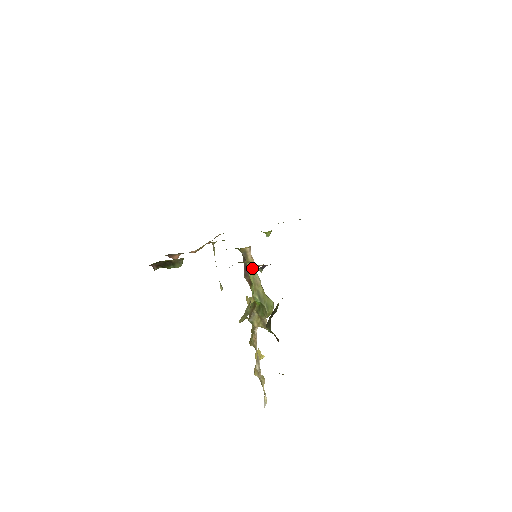
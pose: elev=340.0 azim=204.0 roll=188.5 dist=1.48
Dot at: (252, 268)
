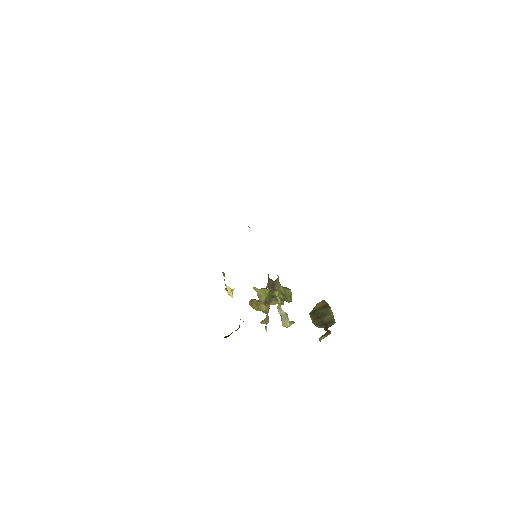
Dot at: (278, 282)
